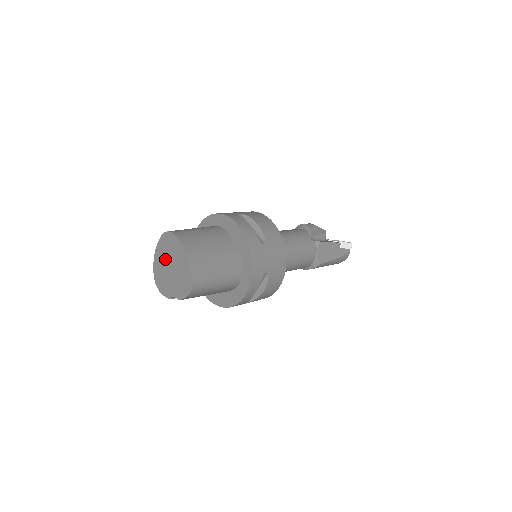
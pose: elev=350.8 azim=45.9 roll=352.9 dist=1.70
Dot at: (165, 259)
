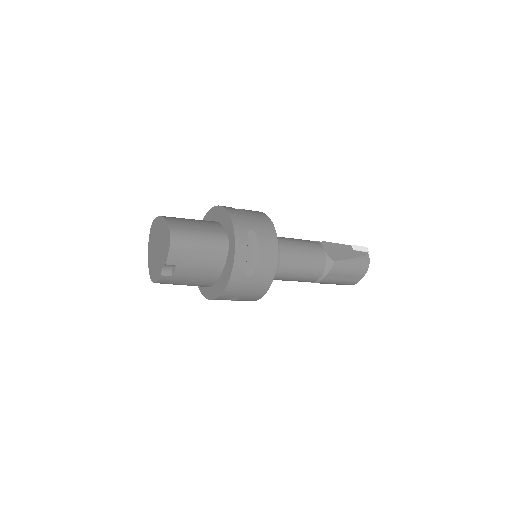
Dot at: (153, 248)
